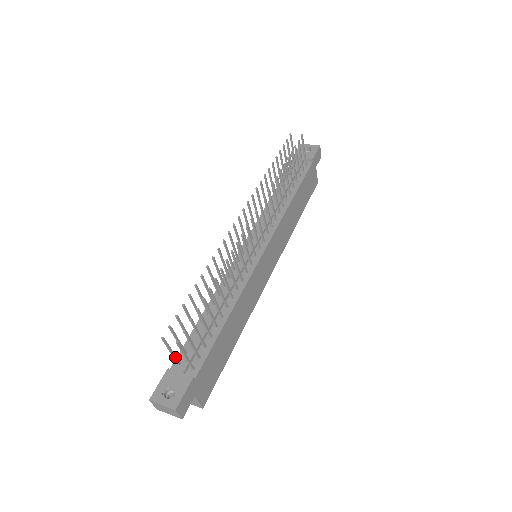
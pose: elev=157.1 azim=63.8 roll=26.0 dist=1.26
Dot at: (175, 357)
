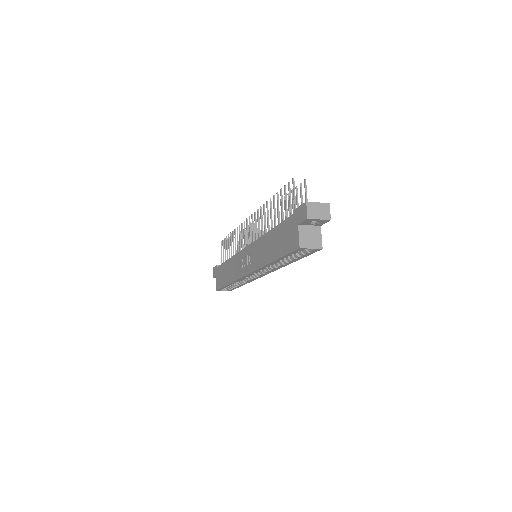
Dot at: (295, 205)
